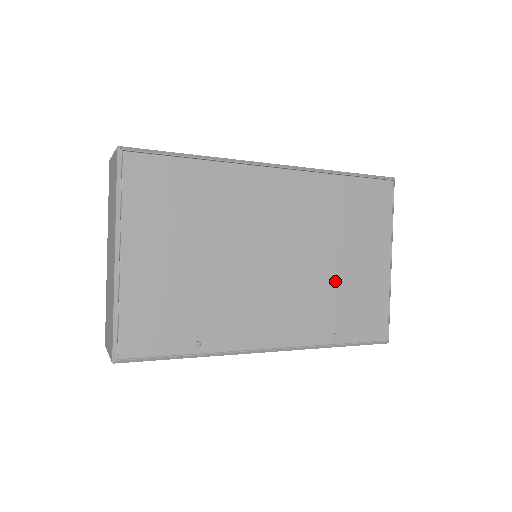
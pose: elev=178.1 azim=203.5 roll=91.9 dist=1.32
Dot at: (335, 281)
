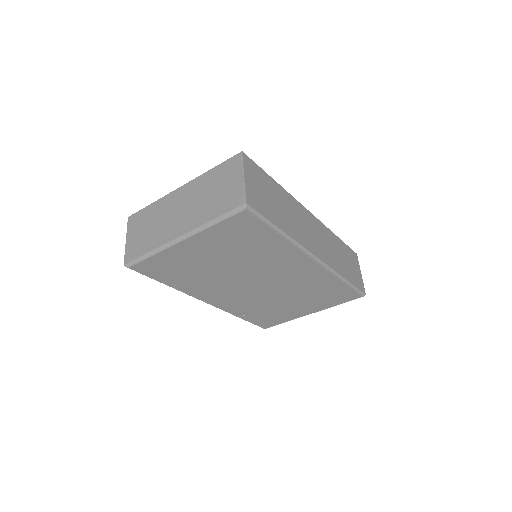
Dot at: (274, 304)
